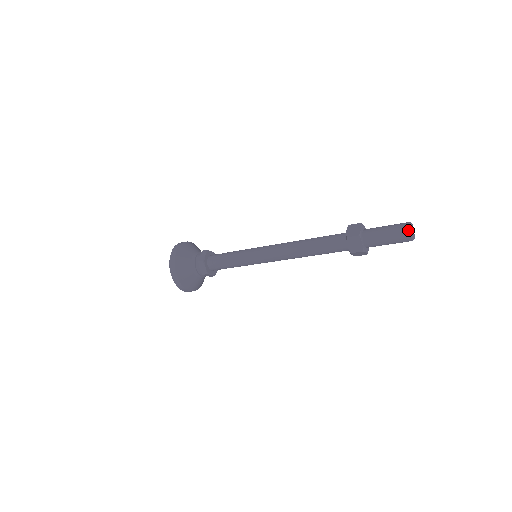
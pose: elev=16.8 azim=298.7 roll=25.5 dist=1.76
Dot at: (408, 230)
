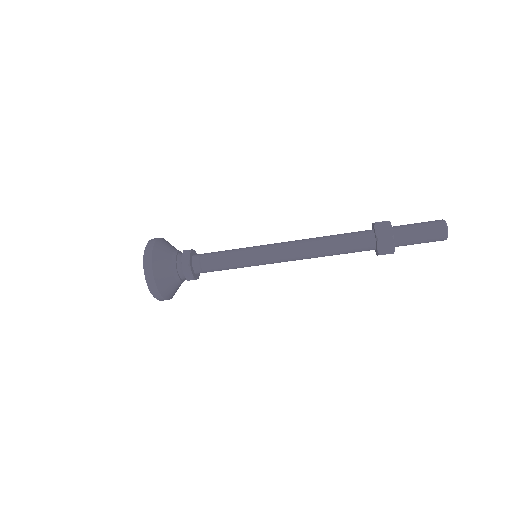
Dot at: (445, 230)
